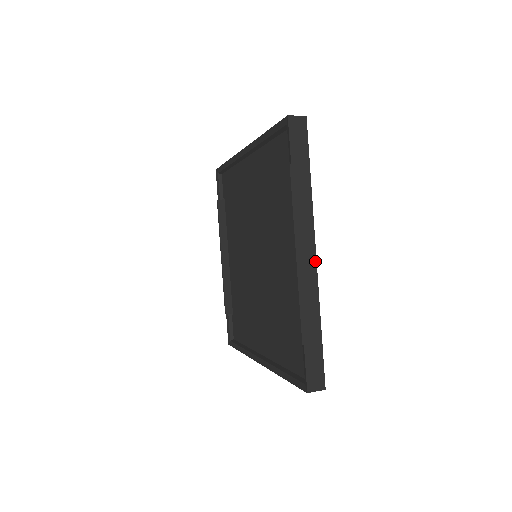
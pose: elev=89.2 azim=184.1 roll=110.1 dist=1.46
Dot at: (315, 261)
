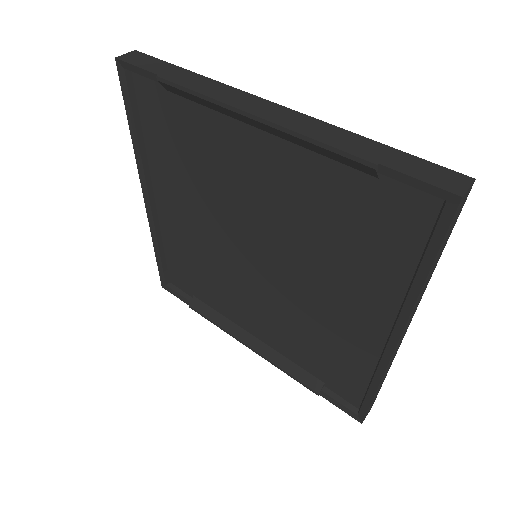
Dot at: (280, 107)
